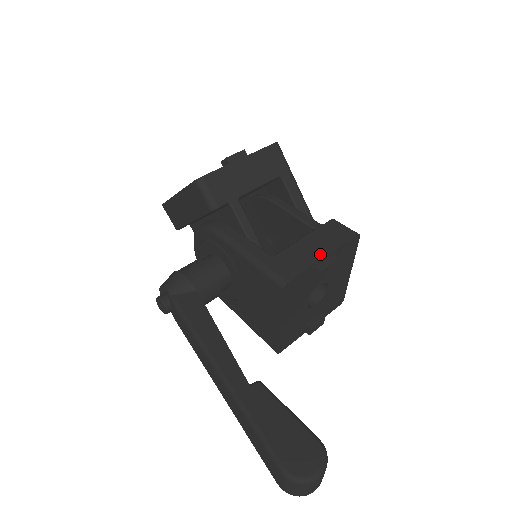
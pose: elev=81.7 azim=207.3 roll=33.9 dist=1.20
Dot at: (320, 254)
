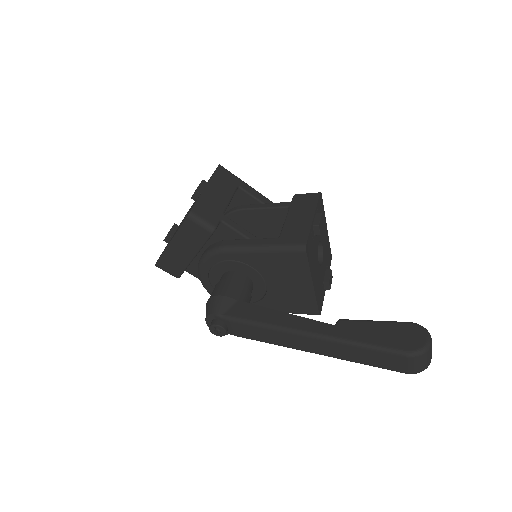
Dot at: (309, 217)
